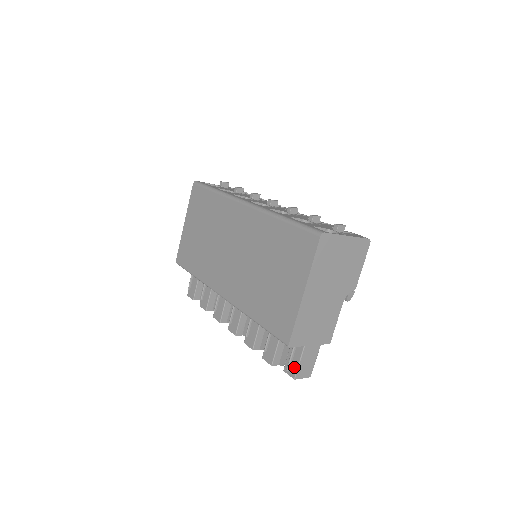
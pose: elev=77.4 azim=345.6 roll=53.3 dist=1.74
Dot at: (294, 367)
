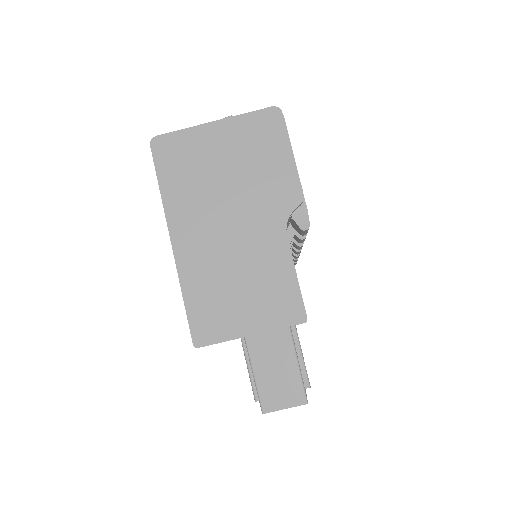
Dot at: (256, 389)
